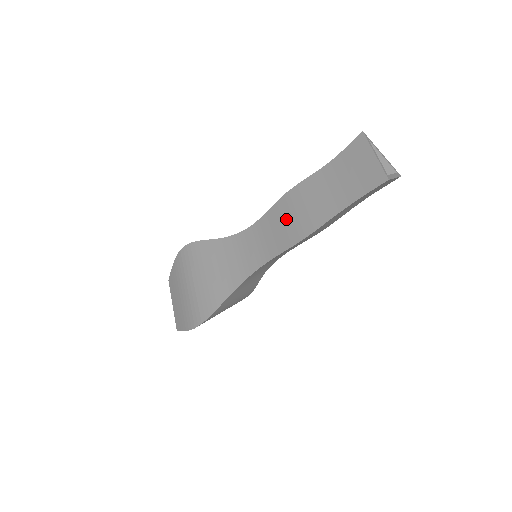
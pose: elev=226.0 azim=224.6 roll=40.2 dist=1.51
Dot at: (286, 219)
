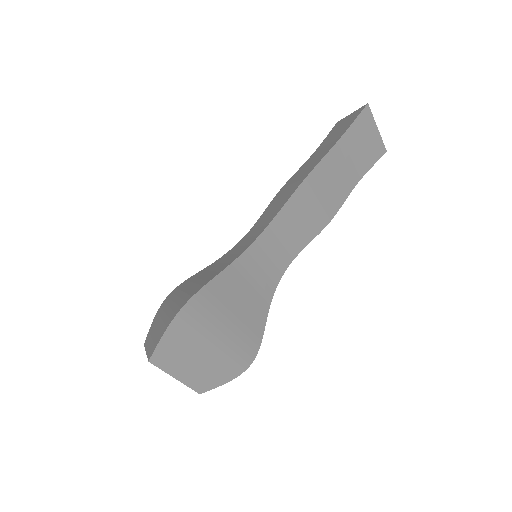
Dot at: (283, 194)
